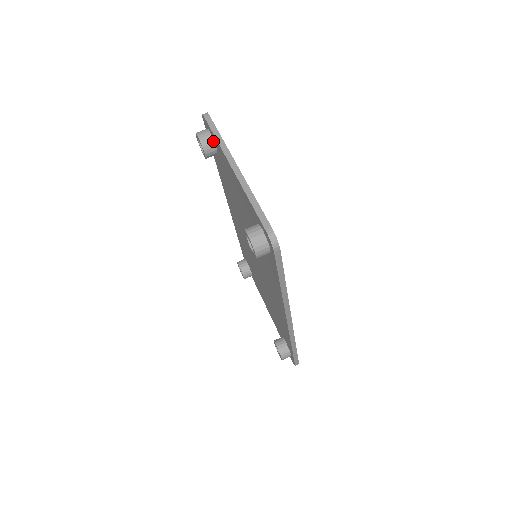
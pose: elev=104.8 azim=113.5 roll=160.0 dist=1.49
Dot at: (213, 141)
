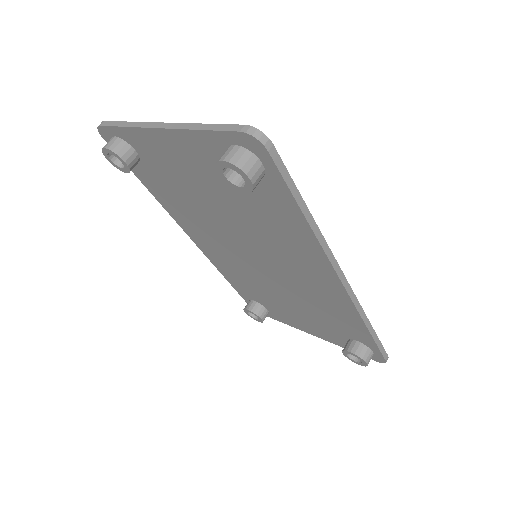
Dot at: (125, 142)
